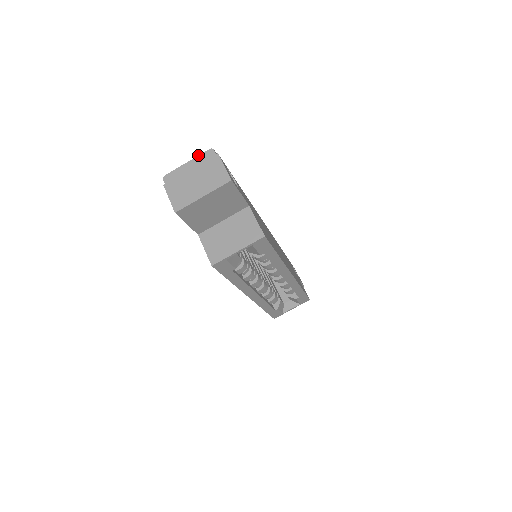
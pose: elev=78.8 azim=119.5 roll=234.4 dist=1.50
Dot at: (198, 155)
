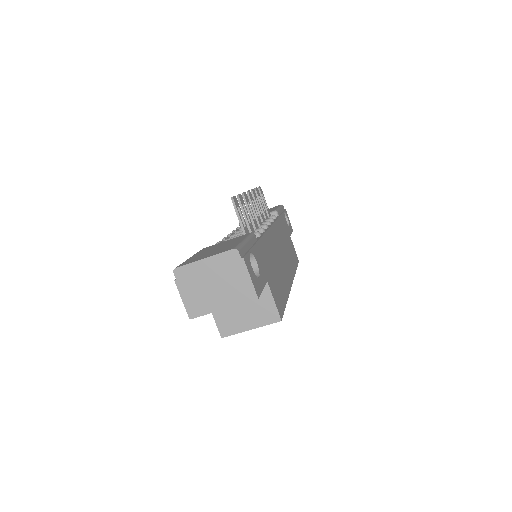
Dot at: (218, 253)
